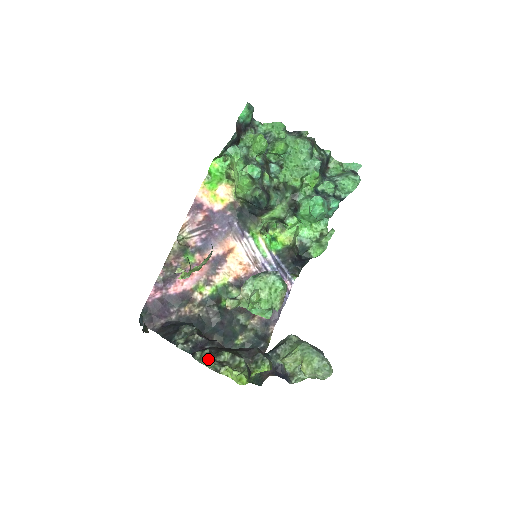
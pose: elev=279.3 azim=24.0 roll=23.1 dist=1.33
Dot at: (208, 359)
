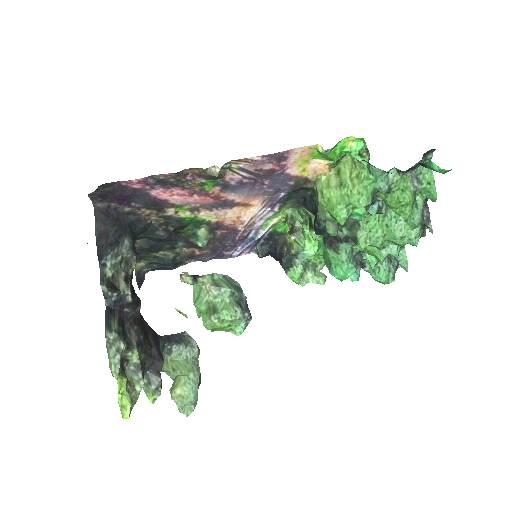
Dot at: (117, 361)
